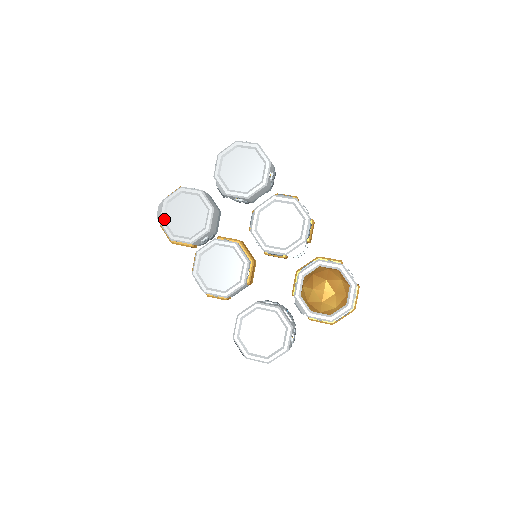
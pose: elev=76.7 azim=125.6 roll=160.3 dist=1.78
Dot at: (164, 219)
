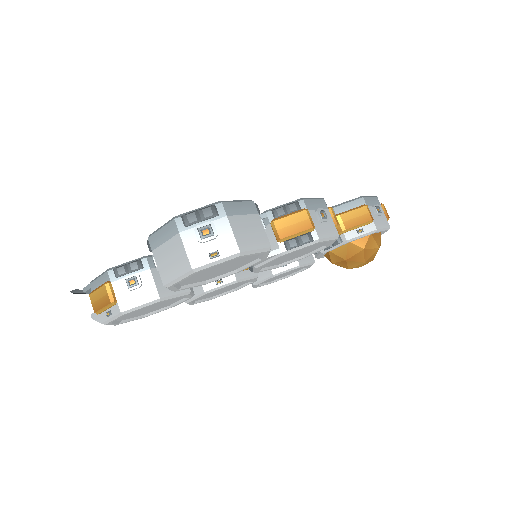
Dot at: (119, 322)
